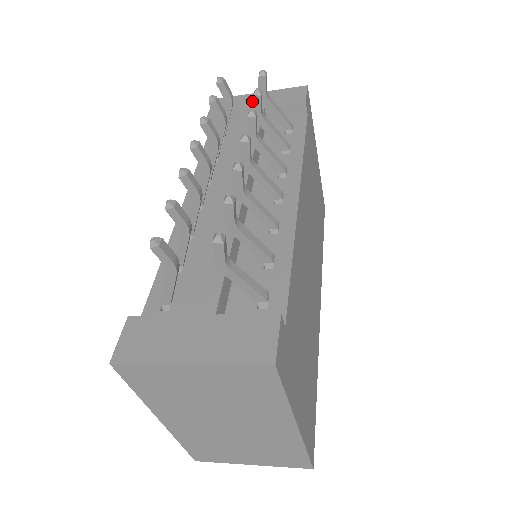
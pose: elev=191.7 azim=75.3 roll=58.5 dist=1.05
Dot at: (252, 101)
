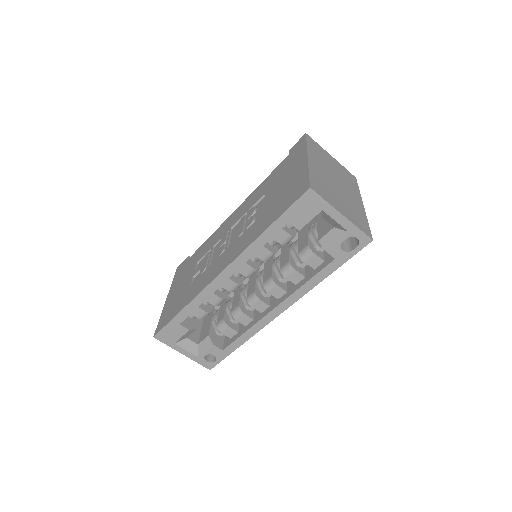
Dot at: occluded
